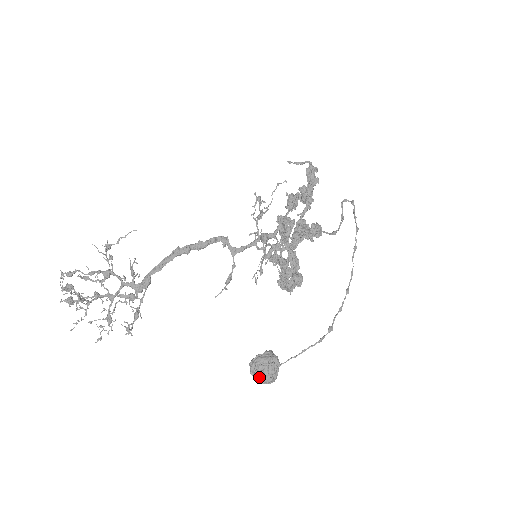
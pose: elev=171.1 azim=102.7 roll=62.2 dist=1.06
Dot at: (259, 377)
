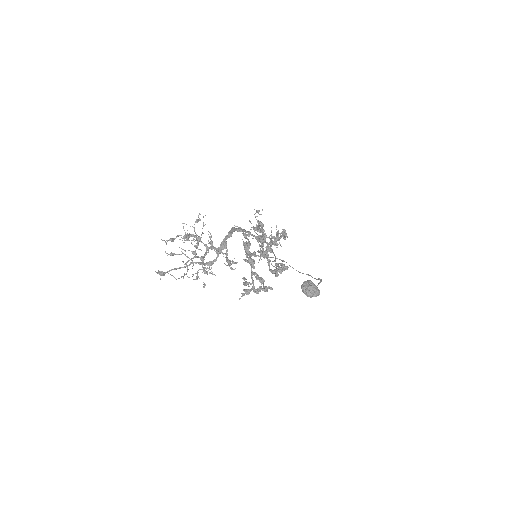
Dot at: (314, 289)
